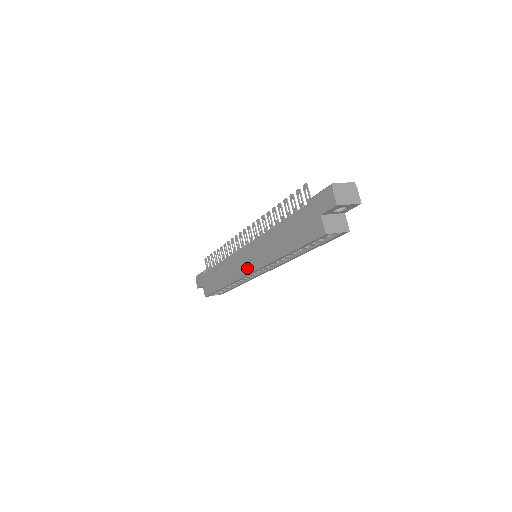
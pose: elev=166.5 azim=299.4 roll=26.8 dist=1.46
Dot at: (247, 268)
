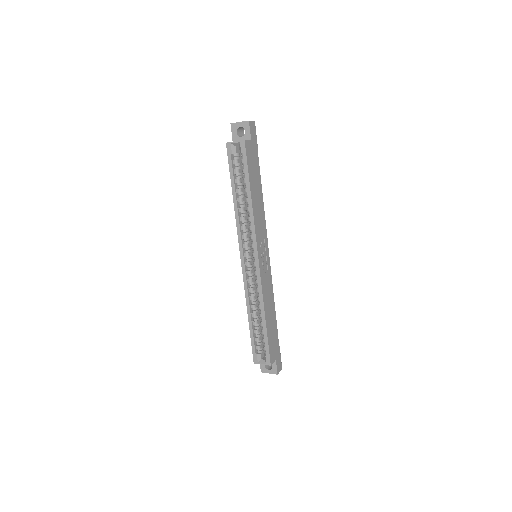
Dot at: occluded
